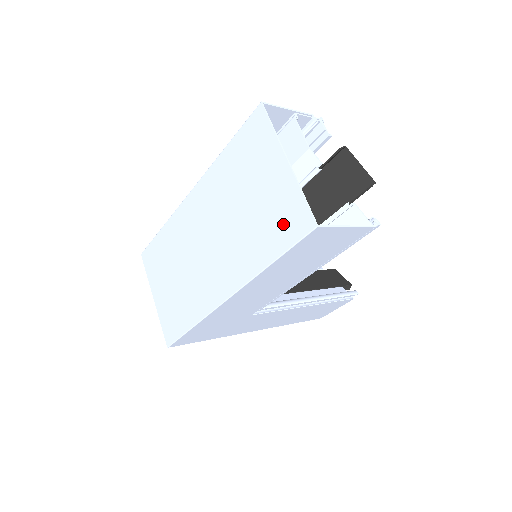
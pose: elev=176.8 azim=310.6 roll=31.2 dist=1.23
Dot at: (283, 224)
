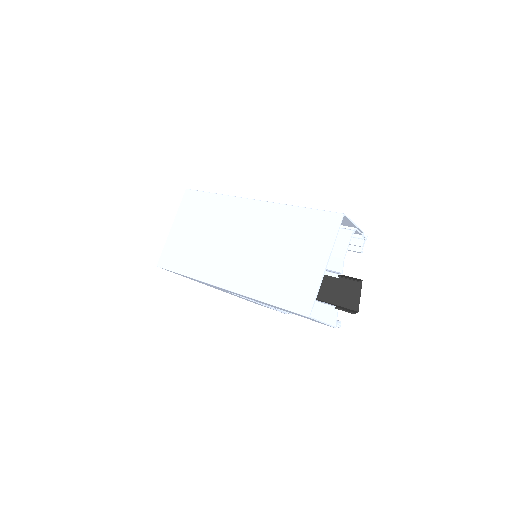
Dot at: (293, 293)
